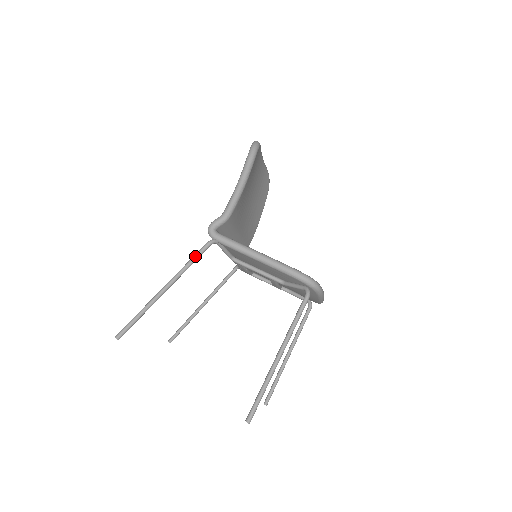
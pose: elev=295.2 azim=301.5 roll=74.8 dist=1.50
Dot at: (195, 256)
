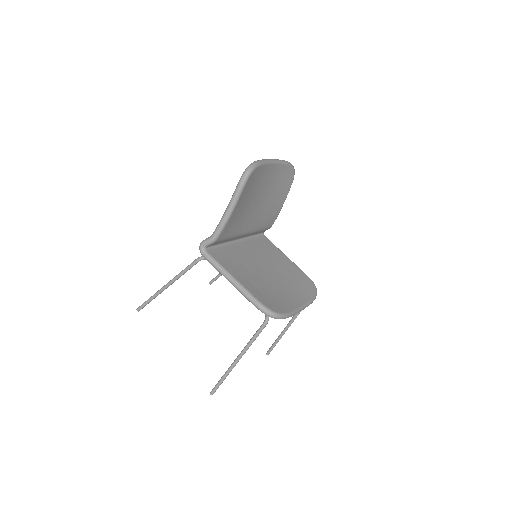
Dot at: (187, 268)
